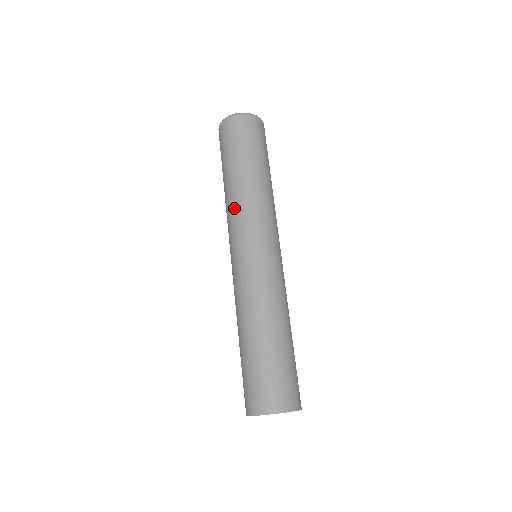
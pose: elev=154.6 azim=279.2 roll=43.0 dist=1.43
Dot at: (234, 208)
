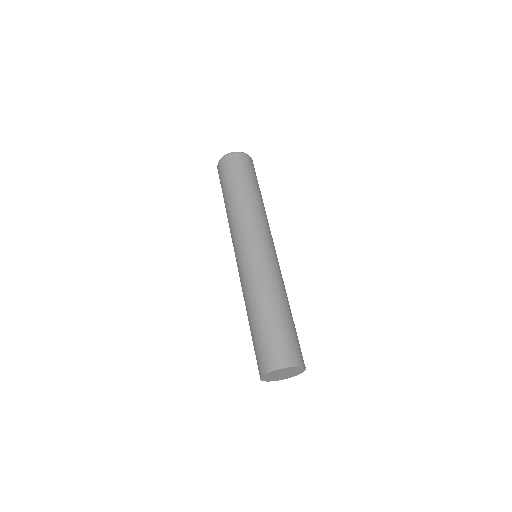
Dot at: (242, 216)
